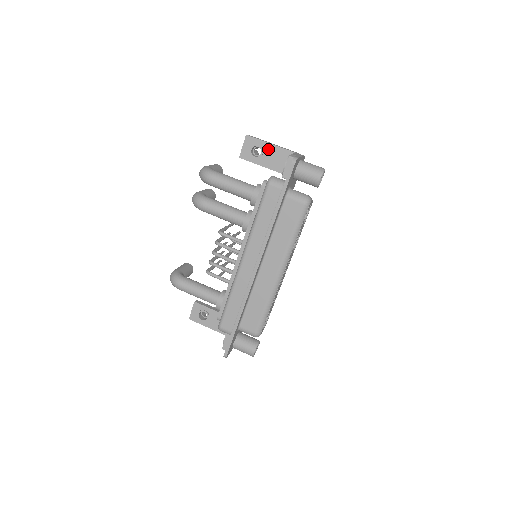
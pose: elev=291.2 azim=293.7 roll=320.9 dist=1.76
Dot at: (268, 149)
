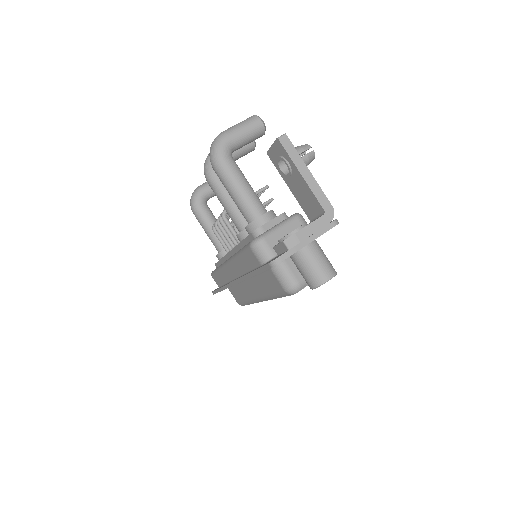
Dot at: (297, 177)
